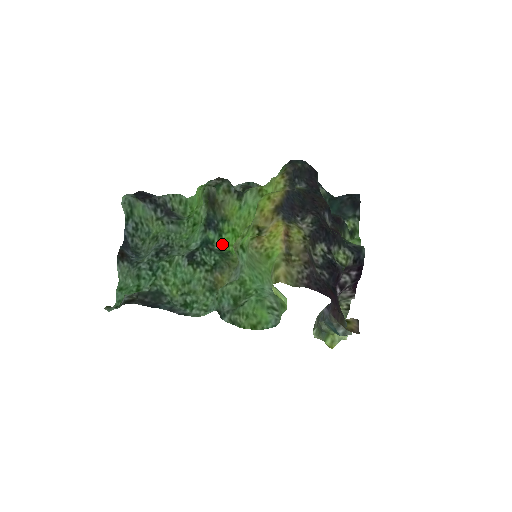
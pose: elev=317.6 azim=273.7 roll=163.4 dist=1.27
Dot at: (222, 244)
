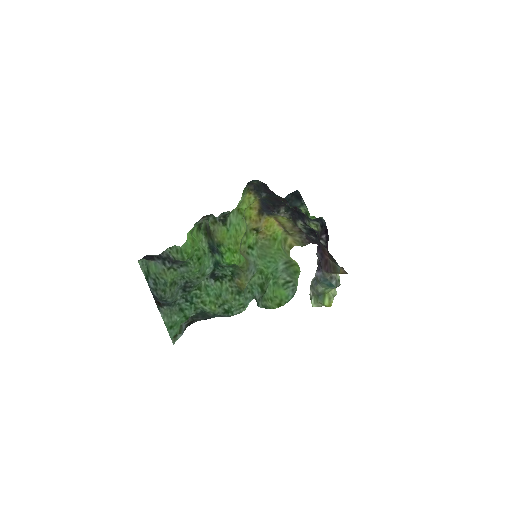
Dot at: (226, 263)
